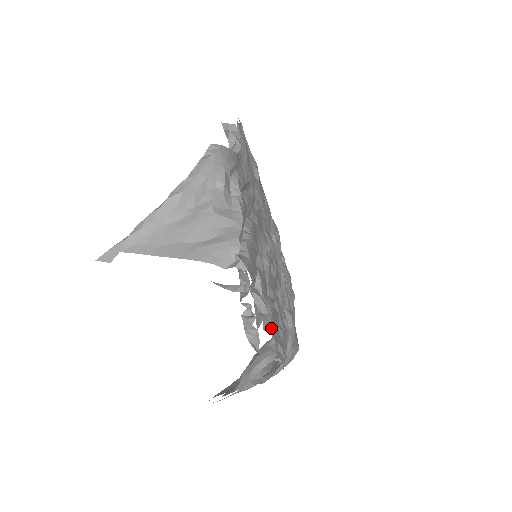
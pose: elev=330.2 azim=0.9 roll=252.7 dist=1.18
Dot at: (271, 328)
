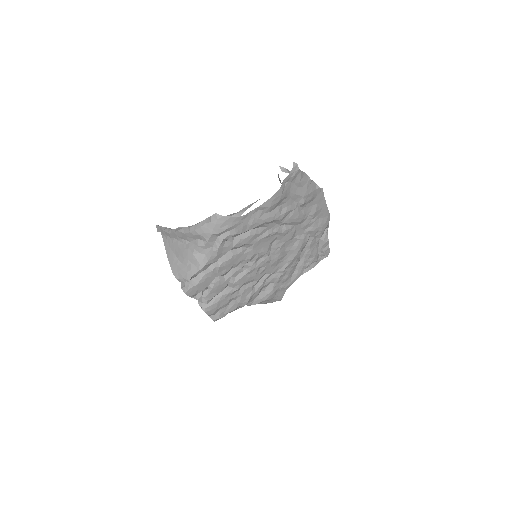
Dot at: (209, 308)
